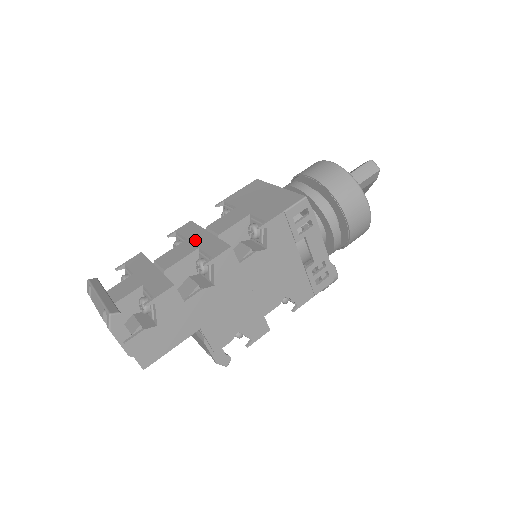
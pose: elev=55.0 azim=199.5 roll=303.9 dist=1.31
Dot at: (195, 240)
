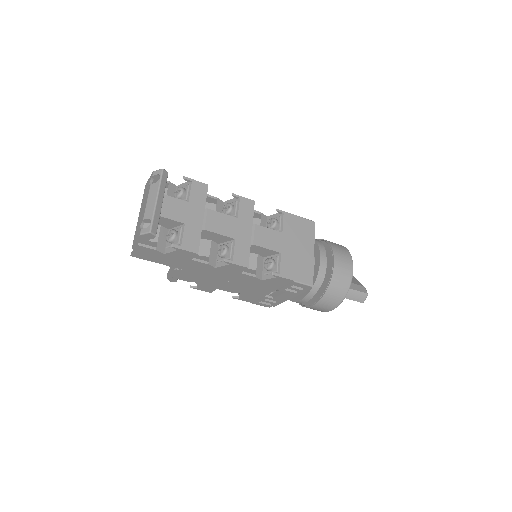
Dot at: (240, 228)
